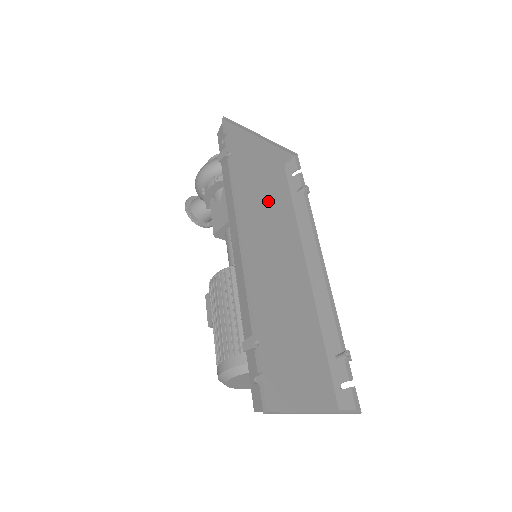
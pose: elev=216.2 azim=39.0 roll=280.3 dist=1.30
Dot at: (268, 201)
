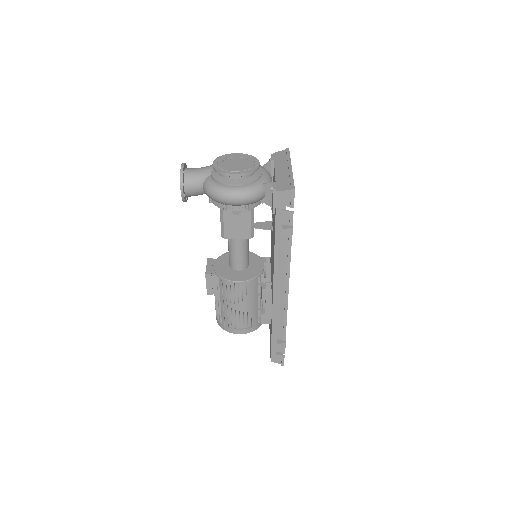
Dot at: occluded
